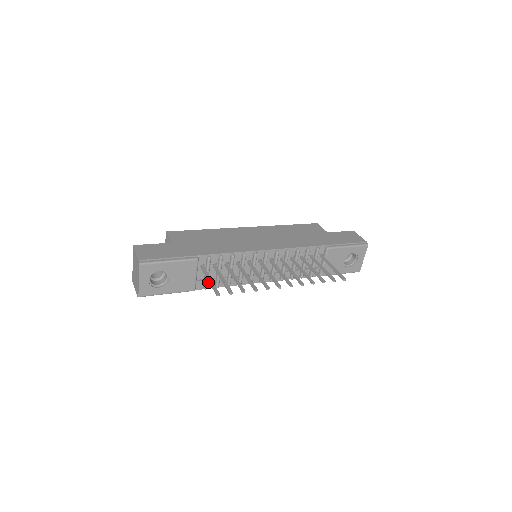
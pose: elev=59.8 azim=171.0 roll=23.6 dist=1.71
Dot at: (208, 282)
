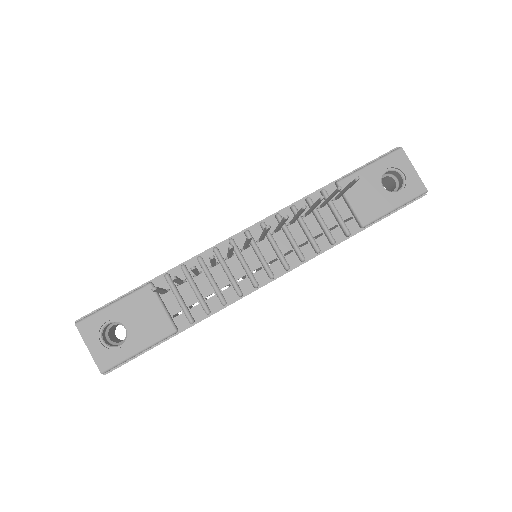
Dot at: (192, 313)
